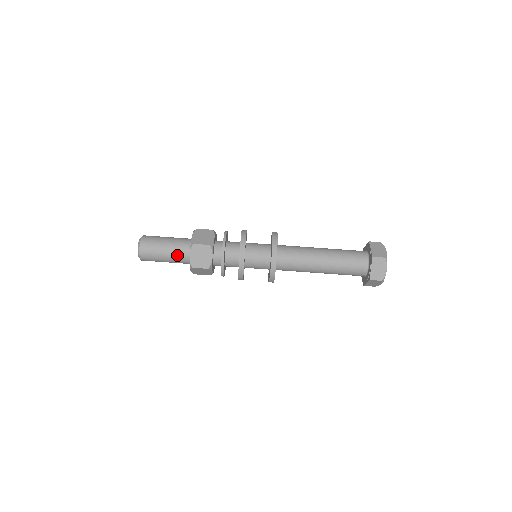
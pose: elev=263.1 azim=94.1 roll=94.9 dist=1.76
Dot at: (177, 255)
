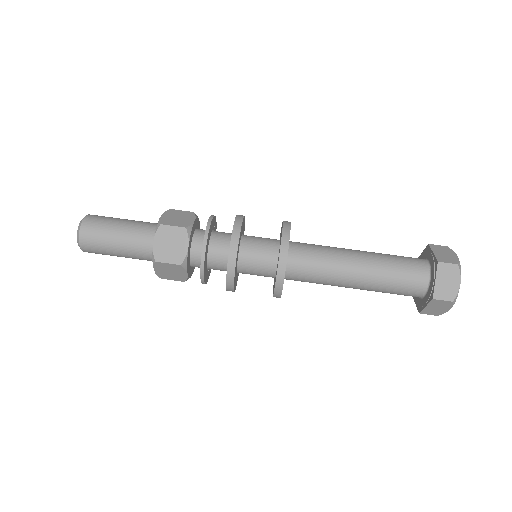
Dot at: (140, 225)
